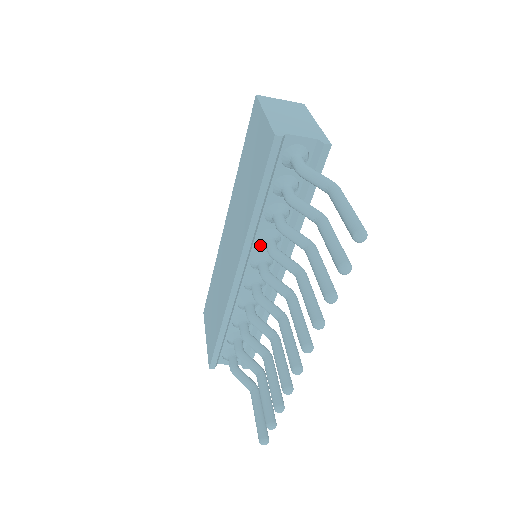
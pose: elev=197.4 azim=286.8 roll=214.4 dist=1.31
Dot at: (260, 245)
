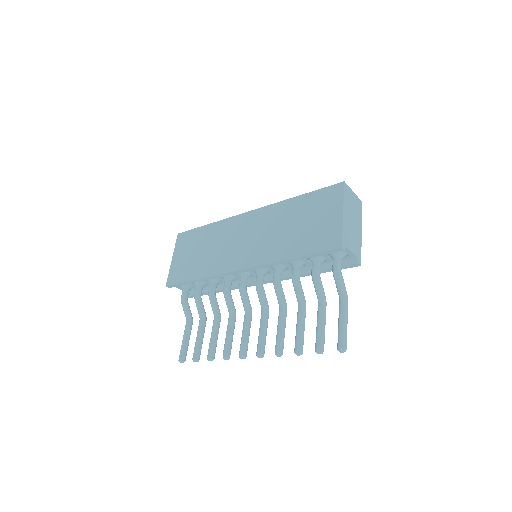
Dot at: occluded
